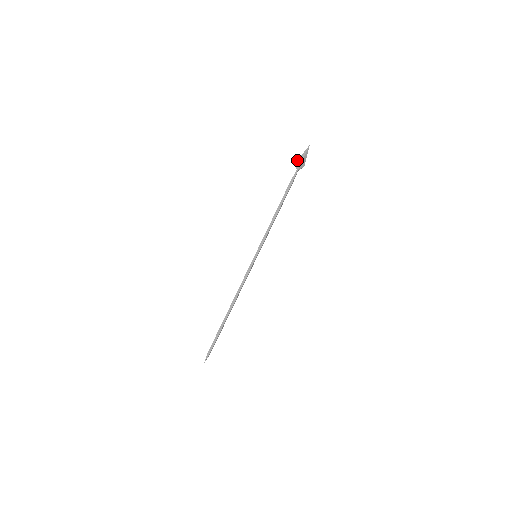
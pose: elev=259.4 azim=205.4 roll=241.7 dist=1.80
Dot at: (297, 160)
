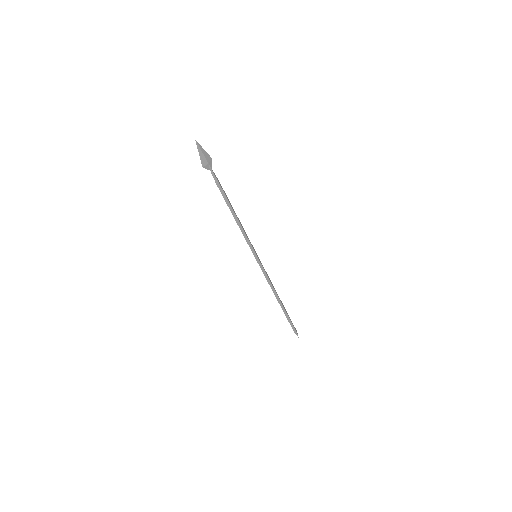
Dot at: occluded
